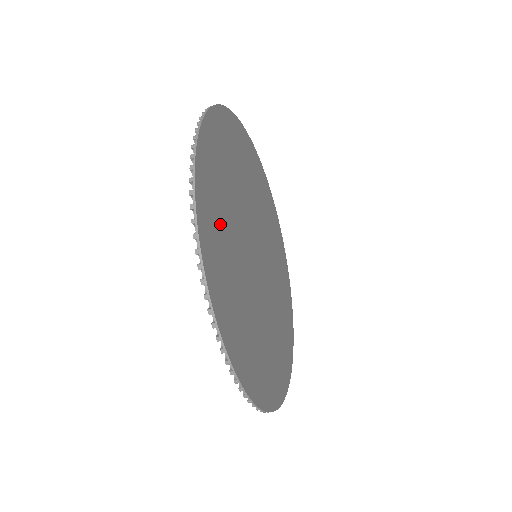
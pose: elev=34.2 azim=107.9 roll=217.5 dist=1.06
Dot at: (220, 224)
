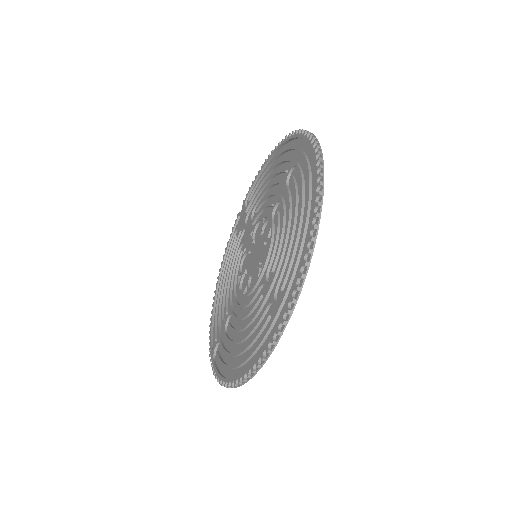
Dot at: (294, 176)
